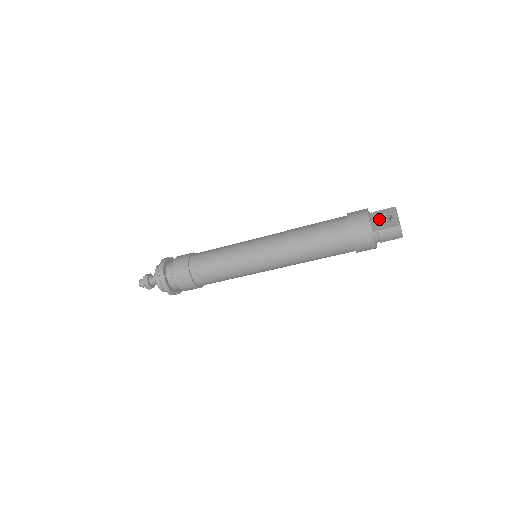
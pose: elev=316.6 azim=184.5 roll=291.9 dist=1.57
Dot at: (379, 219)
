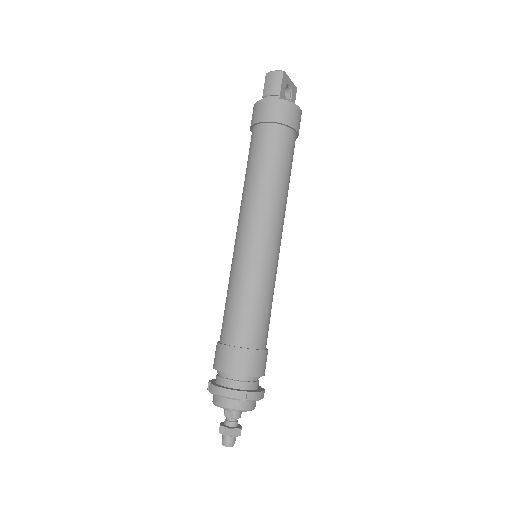
Dot at: occluded
